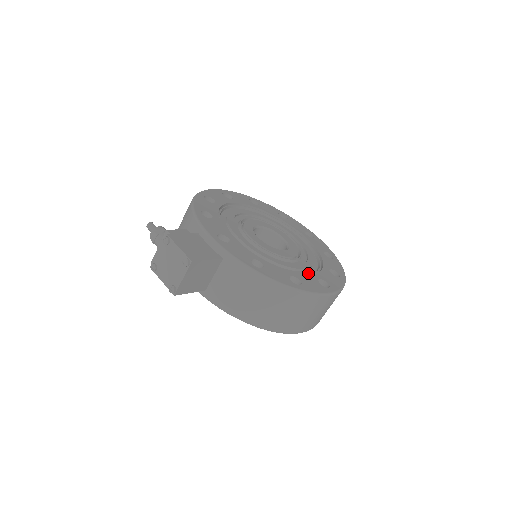
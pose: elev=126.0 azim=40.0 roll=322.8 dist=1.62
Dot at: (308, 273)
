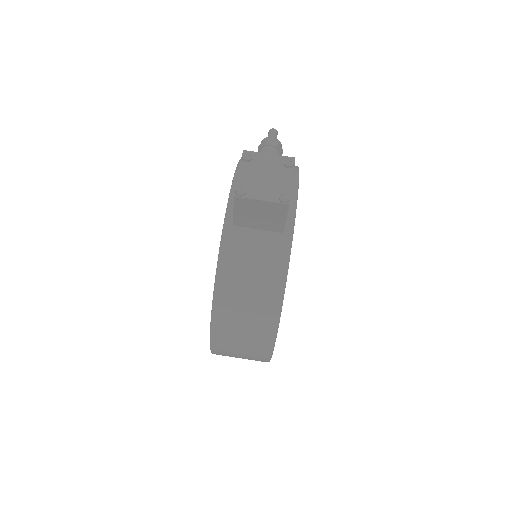
Dot at: occluded
